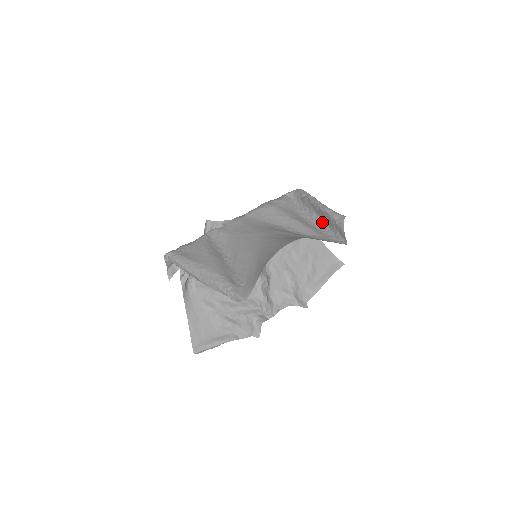
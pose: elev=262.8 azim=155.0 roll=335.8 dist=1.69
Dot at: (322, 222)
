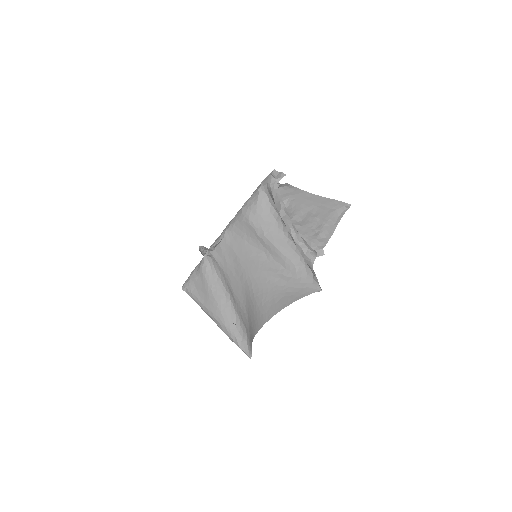
Dot at: occluded
